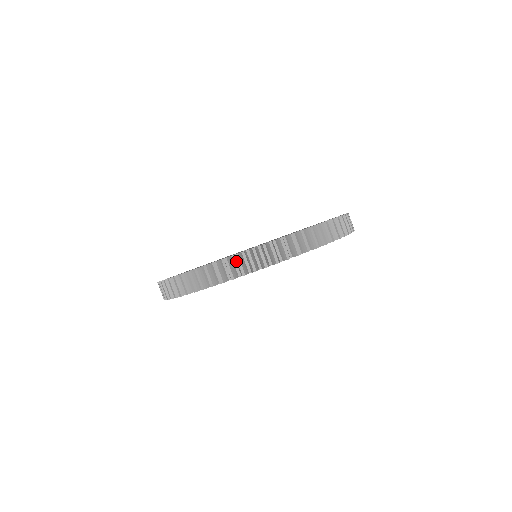
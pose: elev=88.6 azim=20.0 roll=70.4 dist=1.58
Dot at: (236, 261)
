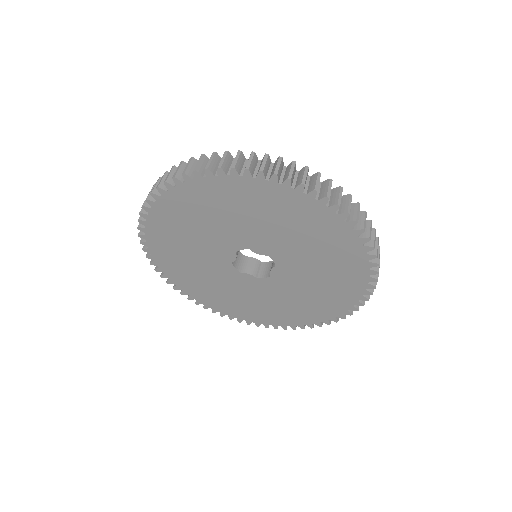
Dot at: occluded
